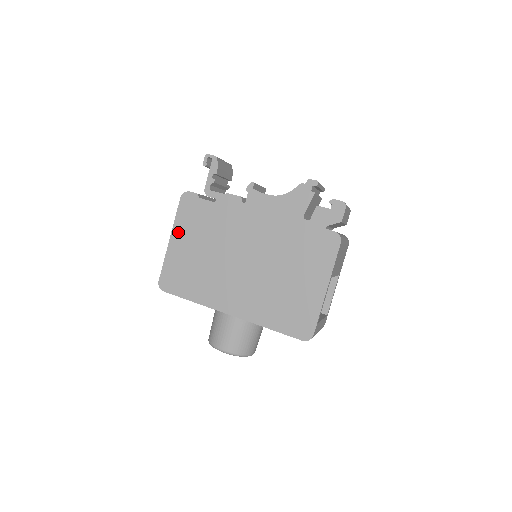
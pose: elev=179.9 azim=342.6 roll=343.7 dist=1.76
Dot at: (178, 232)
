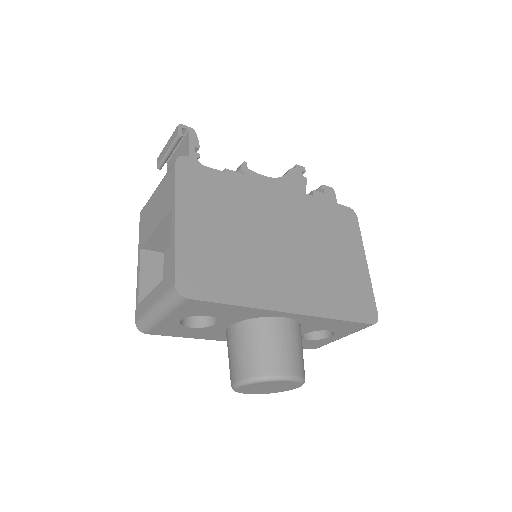
Dot at: (186, 208)
